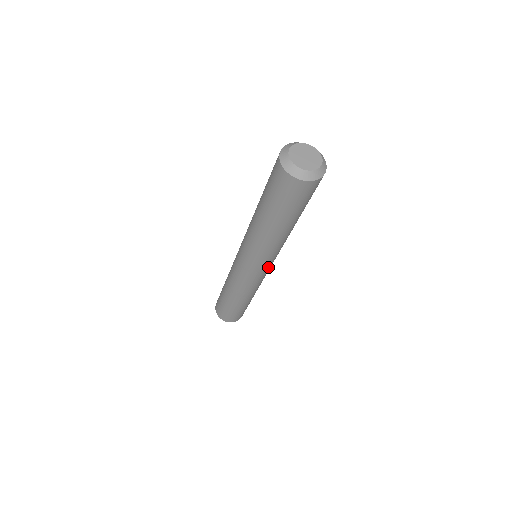
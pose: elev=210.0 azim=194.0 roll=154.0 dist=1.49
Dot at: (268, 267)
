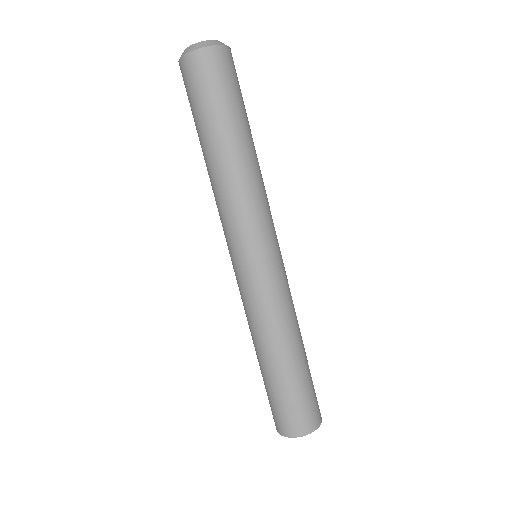
Dot at: (257, 252)
